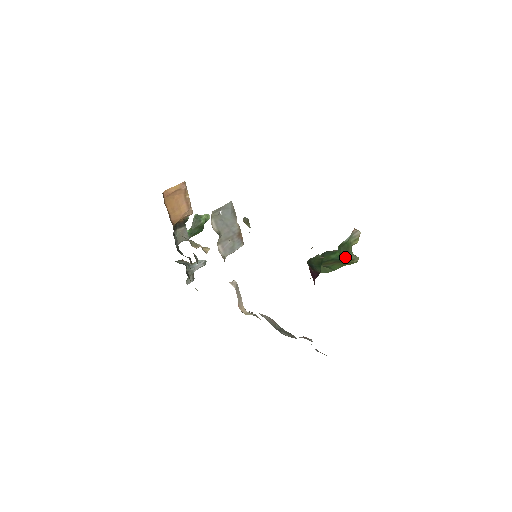
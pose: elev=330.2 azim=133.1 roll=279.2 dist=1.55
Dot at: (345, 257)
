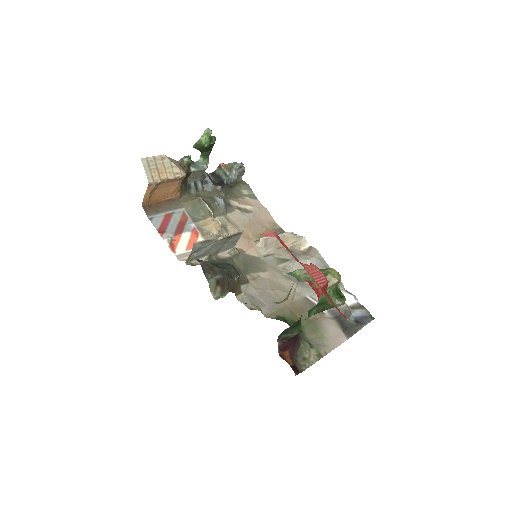
Dot at: (325, 308)
